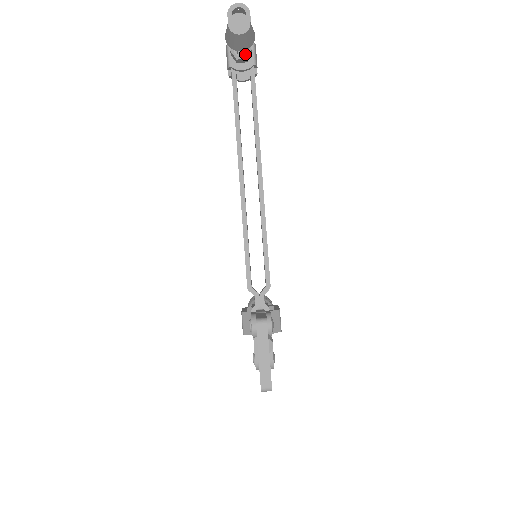
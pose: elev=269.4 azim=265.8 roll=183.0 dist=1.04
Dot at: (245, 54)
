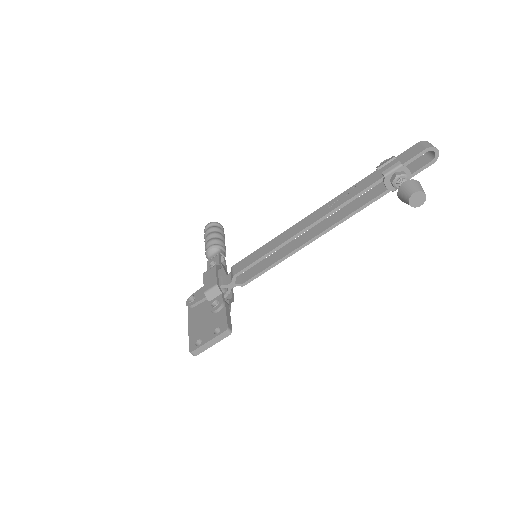
Dot at: (398, 187)
